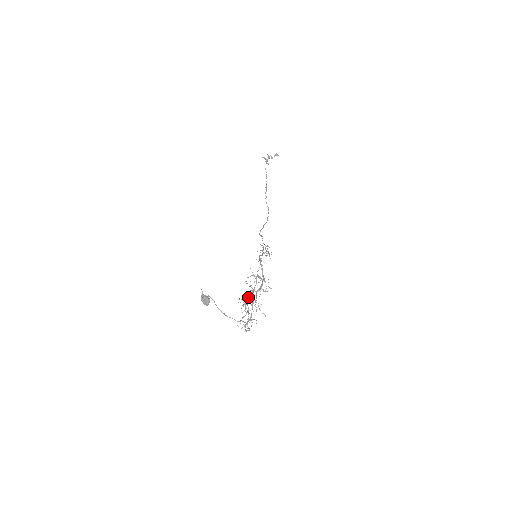
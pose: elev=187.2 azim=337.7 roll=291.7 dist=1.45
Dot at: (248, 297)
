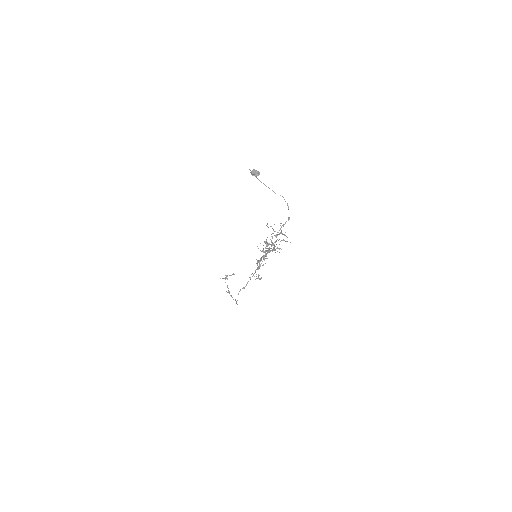
Dot at: (264, 256)
